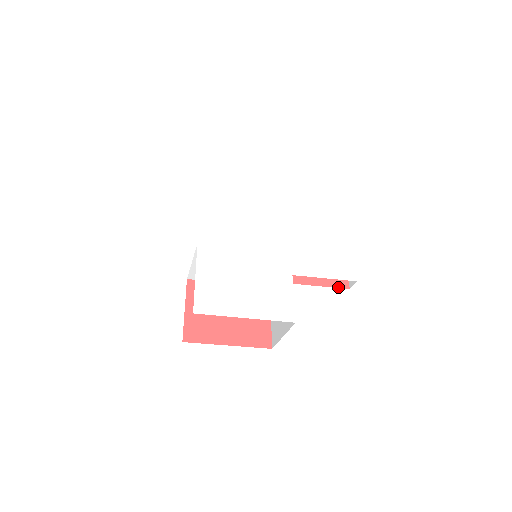
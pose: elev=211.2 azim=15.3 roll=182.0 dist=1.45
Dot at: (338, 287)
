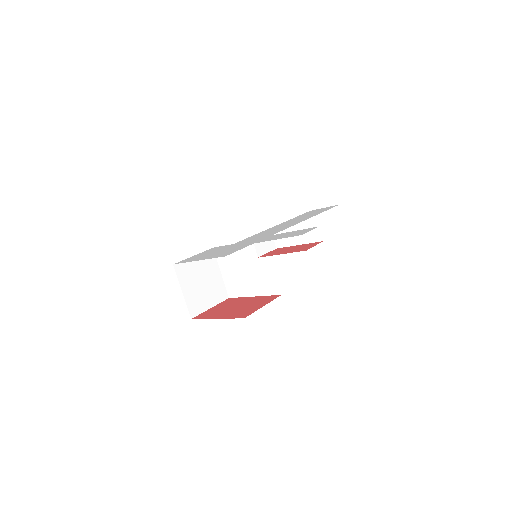
Dot at: occluded
